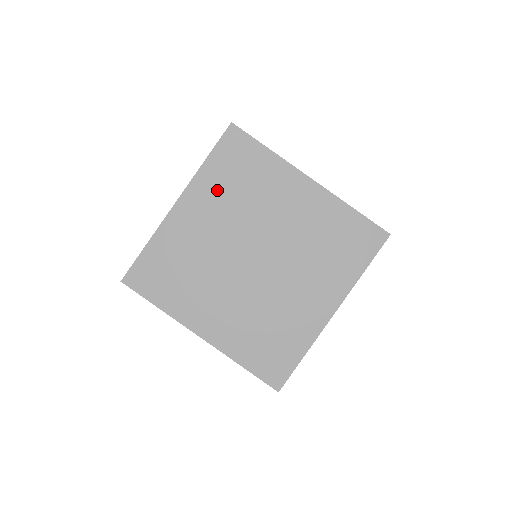
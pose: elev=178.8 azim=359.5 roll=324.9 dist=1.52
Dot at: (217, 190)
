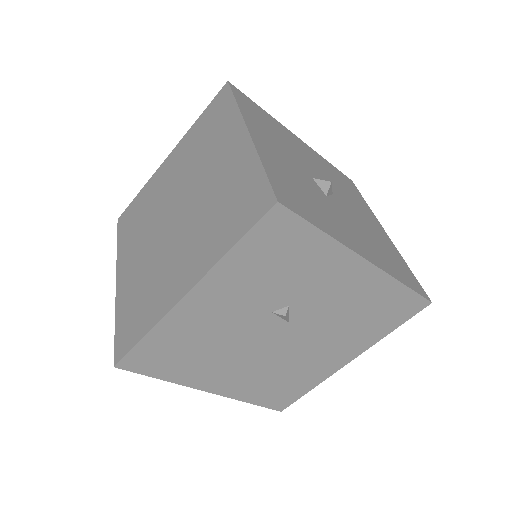
Dot at: (131, 240)
